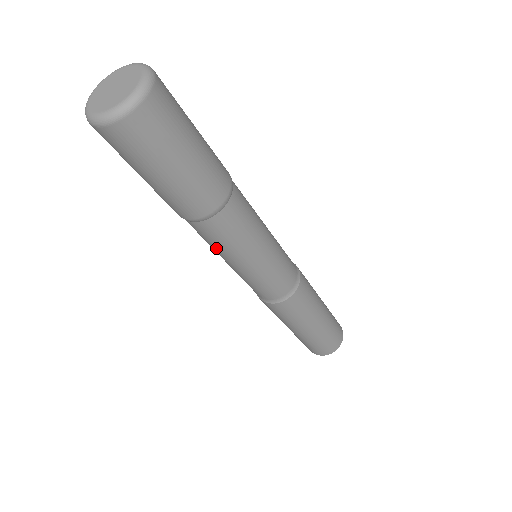
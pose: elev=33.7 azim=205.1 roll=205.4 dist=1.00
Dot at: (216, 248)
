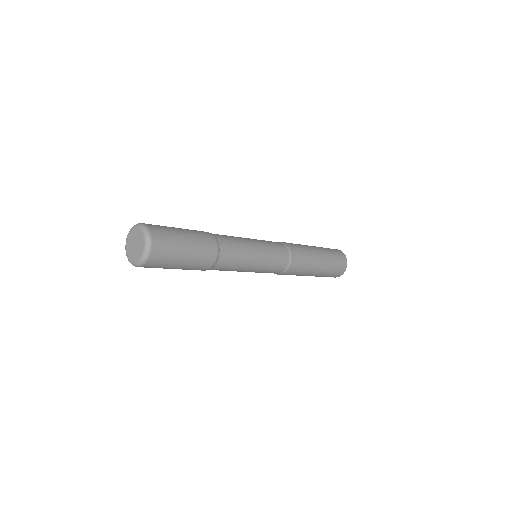
Dot at: occluded
